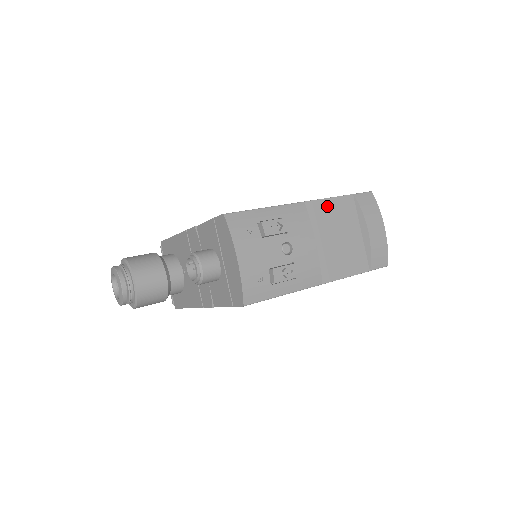
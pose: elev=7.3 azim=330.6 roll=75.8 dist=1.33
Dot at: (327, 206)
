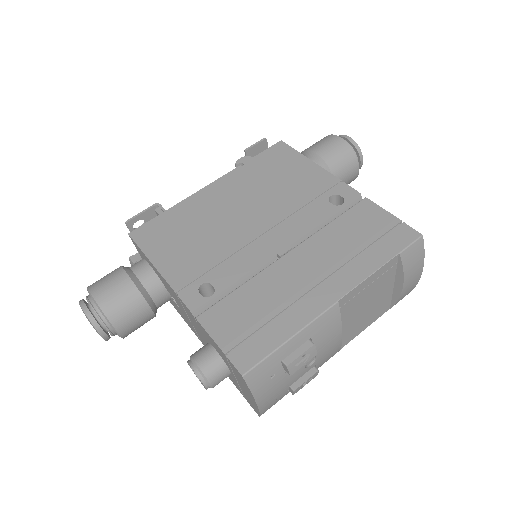
Dot at: (364, 286)
